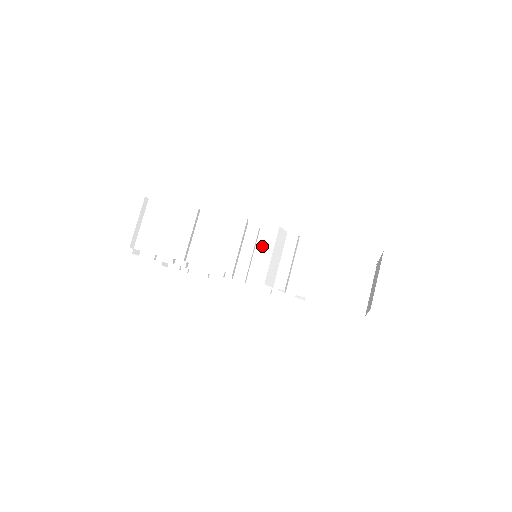
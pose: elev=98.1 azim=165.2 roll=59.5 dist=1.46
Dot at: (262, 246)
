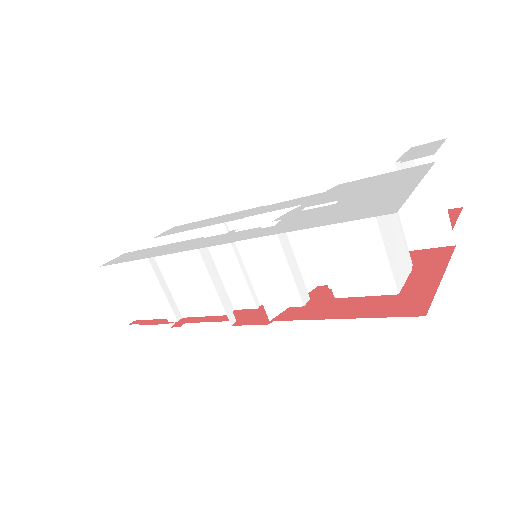
Dot at: occluded
